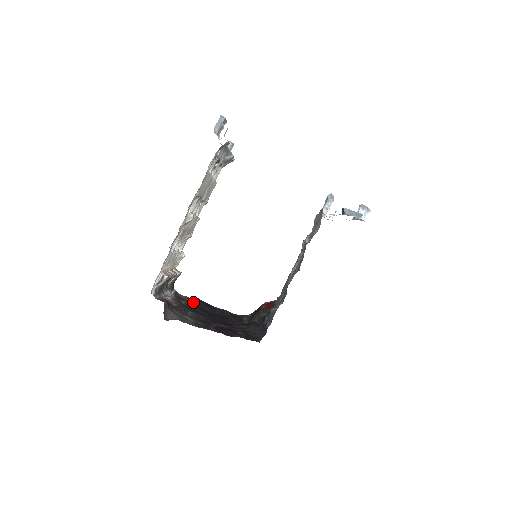
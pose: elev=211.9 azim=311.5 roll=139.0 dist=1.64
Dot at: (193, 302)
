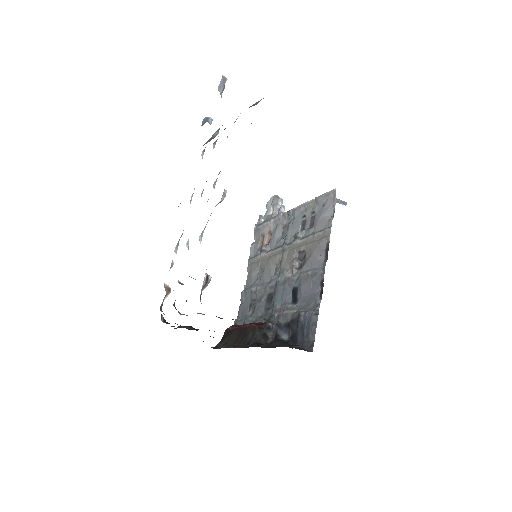
Dot at: occluded
